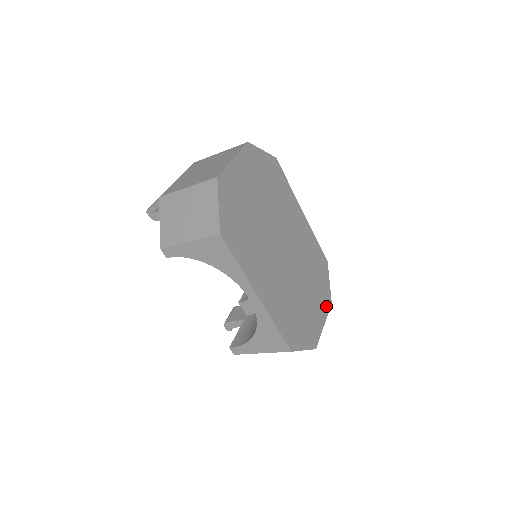
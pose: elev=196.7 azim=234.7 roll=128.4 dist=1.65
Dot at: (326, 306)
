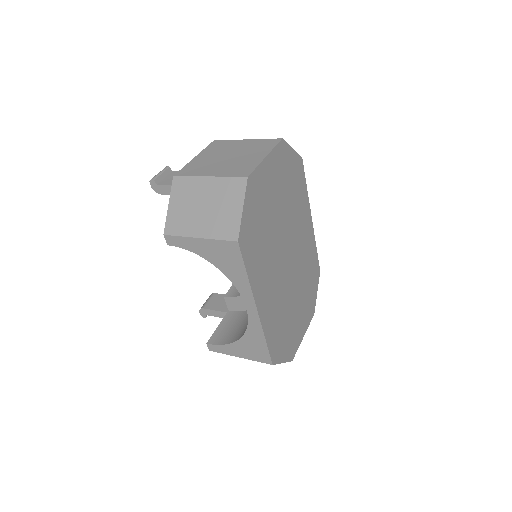
Dot at: (309, 317)
